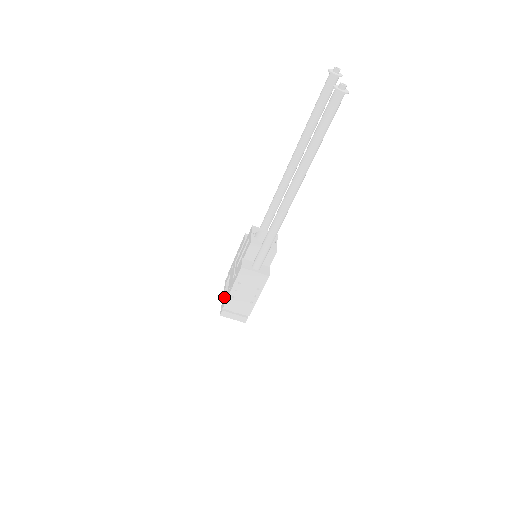
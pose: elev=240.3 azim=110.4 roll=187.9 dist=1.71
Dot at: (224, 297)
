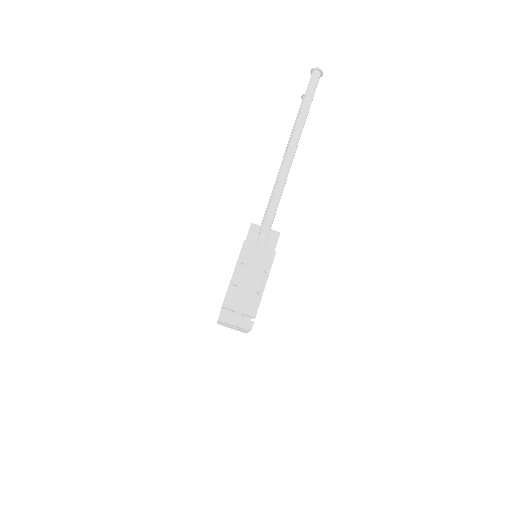
Dot at: occluded
